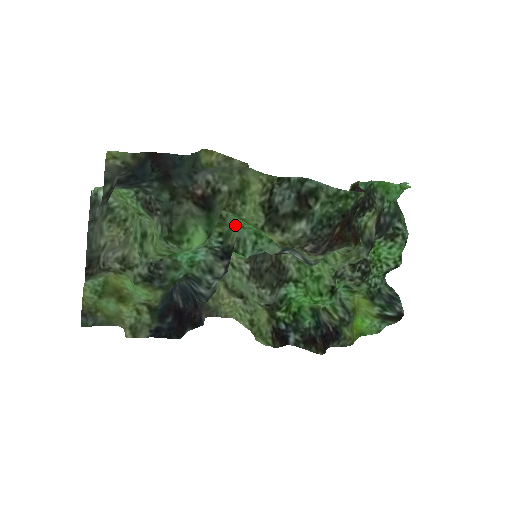
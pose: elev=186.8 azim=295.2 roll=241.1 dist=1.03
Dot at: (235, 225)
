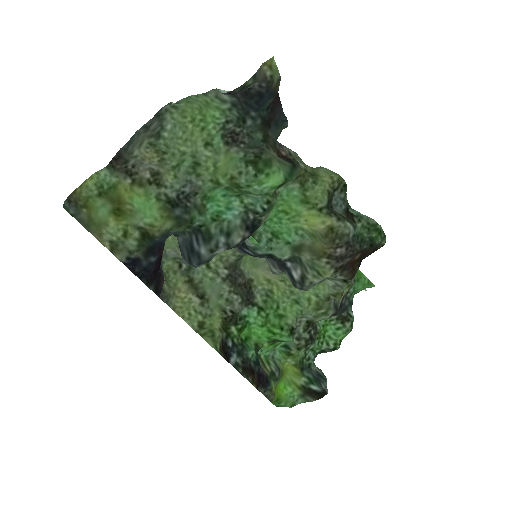
Dot at: (273, 209)
